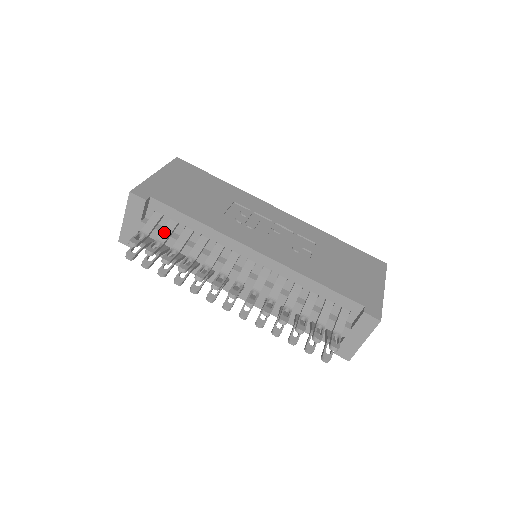
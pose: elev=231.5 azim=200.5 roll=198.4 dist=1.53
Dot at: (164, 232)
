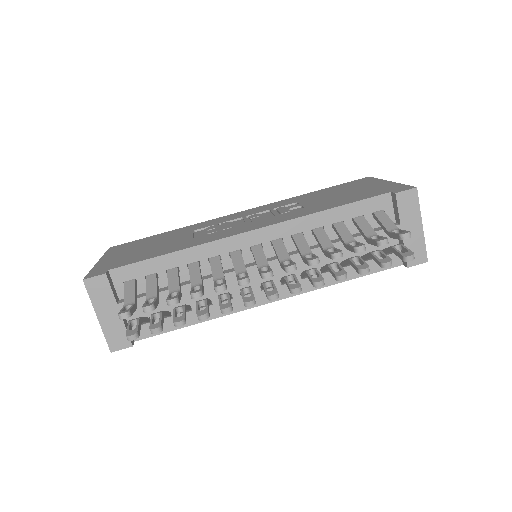
Dot at: (149, 289)
